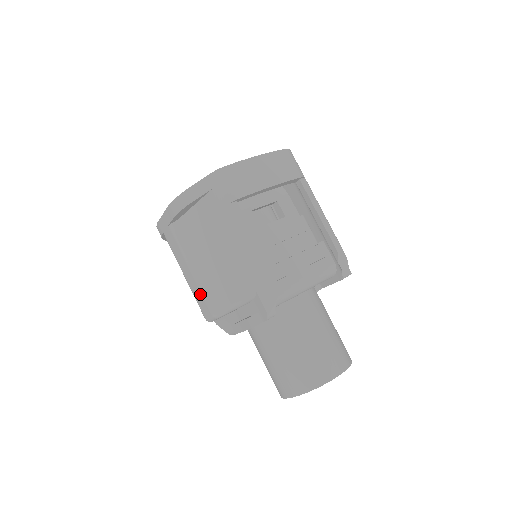
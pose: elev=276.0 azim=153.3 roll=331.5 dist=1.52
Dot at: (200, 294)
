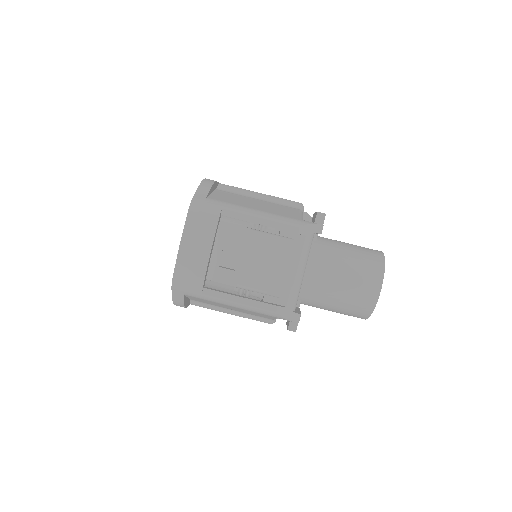
Dot at: occluded
